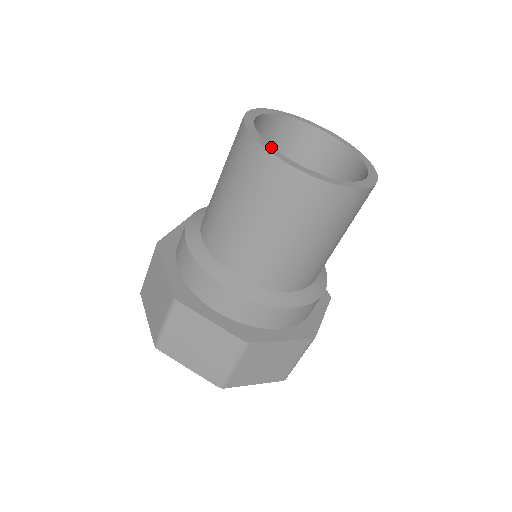
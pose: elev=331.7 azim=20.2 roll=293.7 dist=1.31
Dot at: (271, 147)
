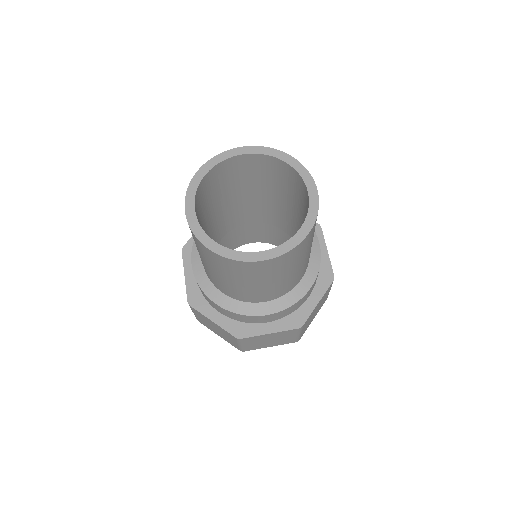
Dot at: (195, 189)
